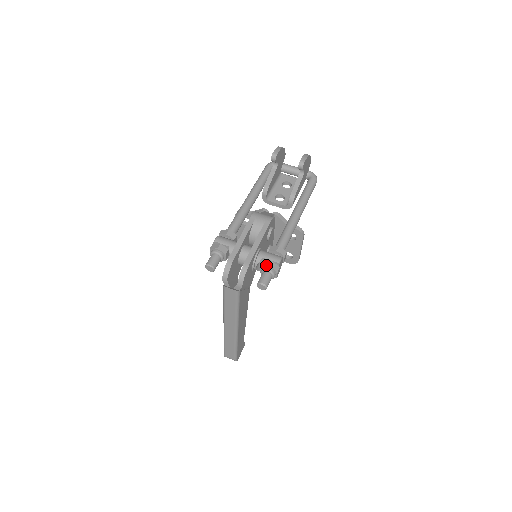
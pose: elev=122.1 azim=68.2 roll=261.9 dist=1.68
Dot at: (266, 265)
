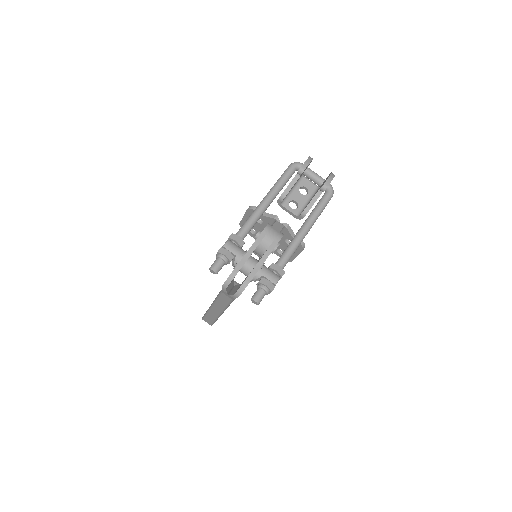
Dot at: (264, 283)
